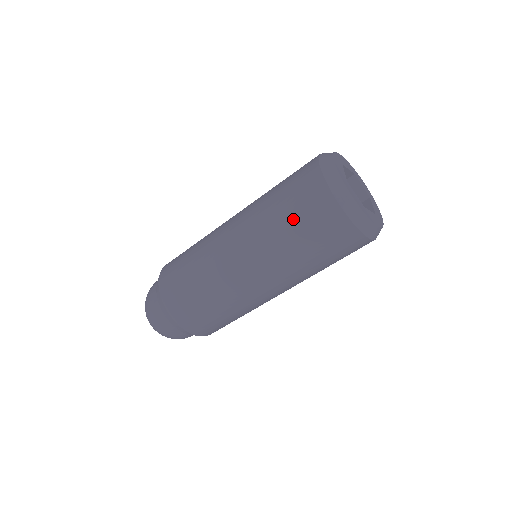
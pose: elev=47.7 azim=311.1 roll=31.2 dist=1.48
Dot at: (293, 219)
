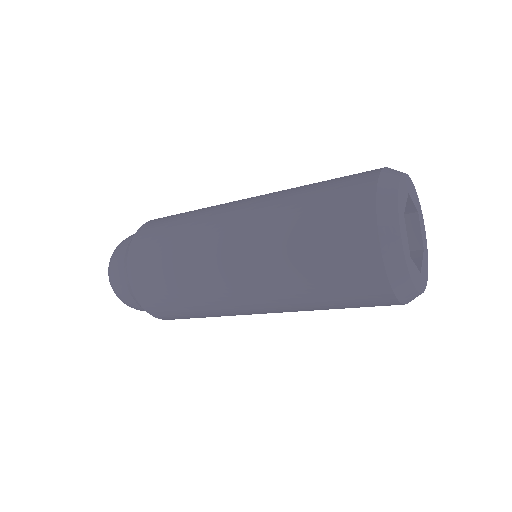
Dot at: (331, 298)
